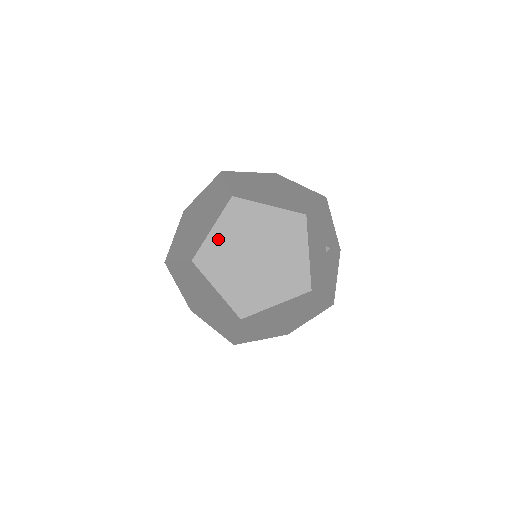
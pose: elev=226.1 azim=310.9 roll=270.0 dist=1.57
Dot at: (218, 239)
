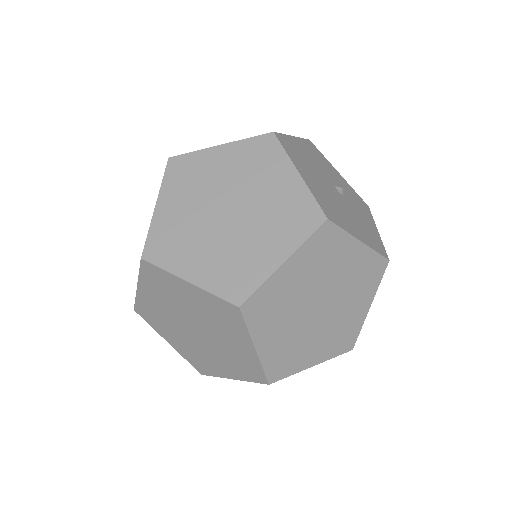
Dot at: (167, 215)
